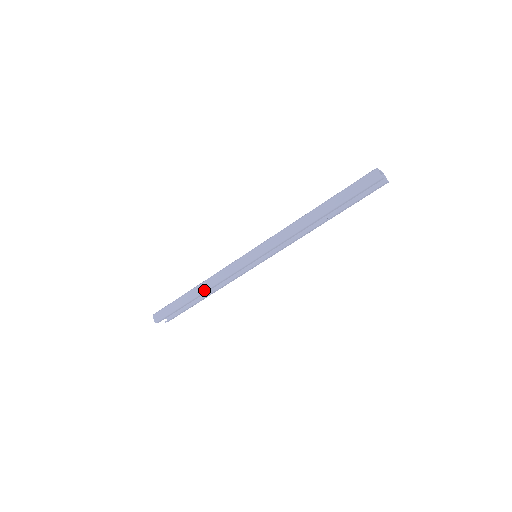
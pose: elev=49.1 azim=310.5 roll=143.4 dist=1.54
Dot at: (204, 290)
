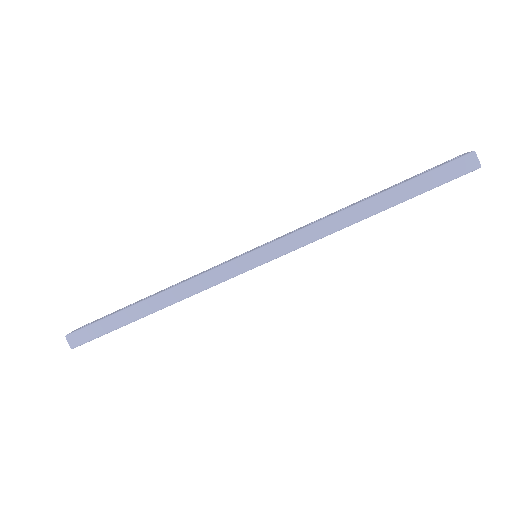
Dot at: (167, 304)
